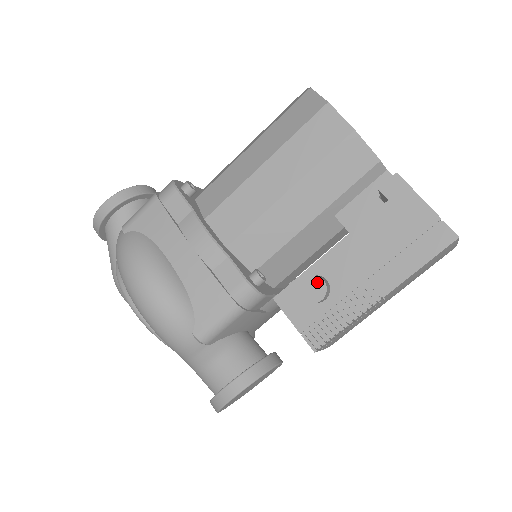
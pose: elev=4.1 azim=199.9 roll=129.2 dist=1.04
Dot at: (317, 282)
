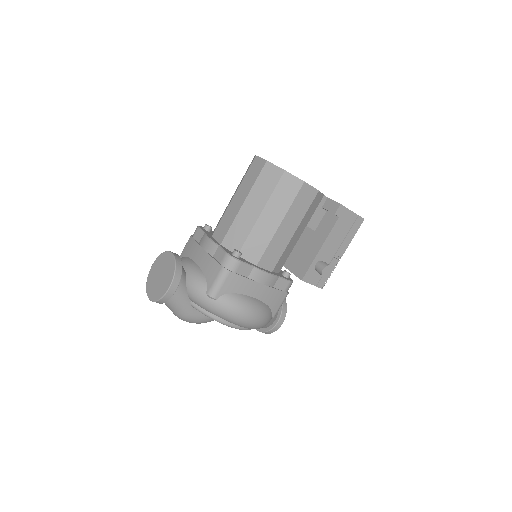
Dot at: (328, 268)
